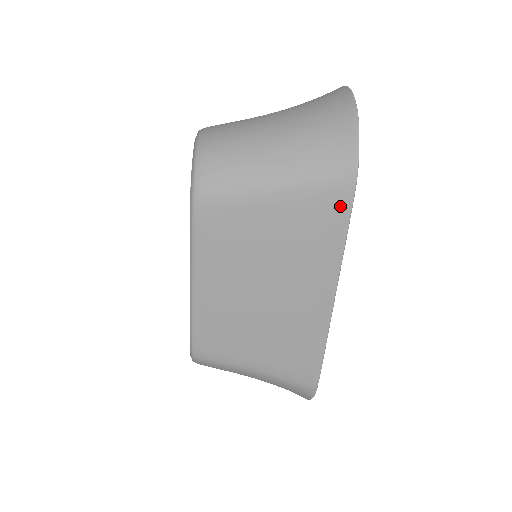
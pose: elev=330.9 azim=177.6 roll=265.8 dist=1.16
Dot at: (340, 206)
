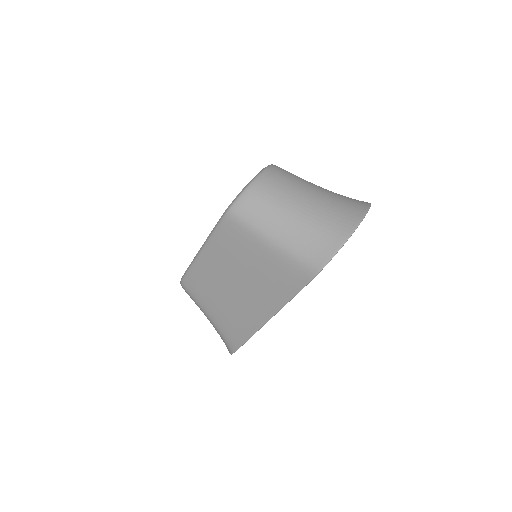
Dot at: (299, 280)
